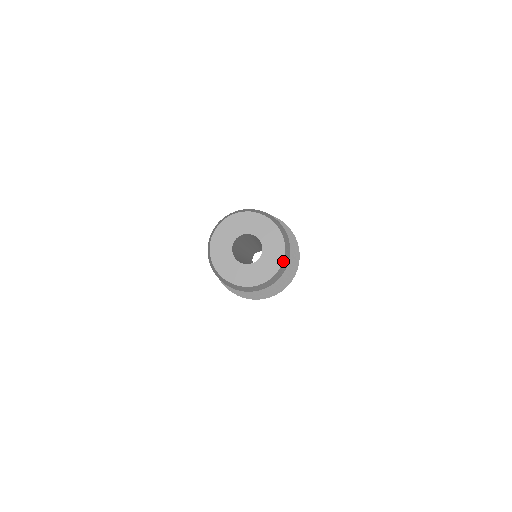
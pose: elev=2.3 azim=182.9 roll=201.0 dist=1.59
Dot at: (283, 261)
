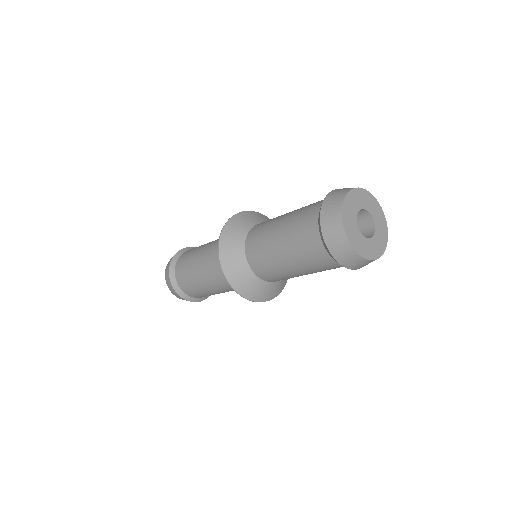
Dot at: (383, 251)
